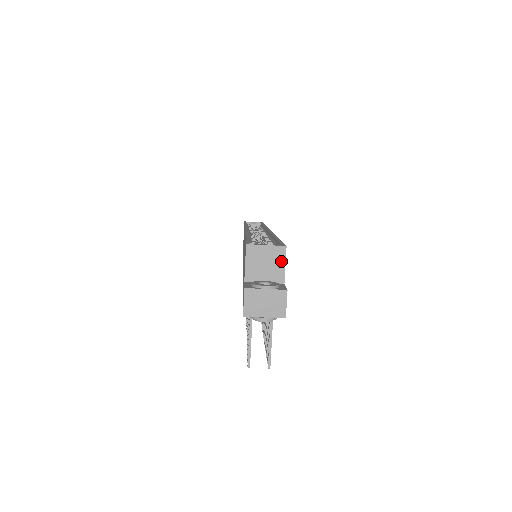
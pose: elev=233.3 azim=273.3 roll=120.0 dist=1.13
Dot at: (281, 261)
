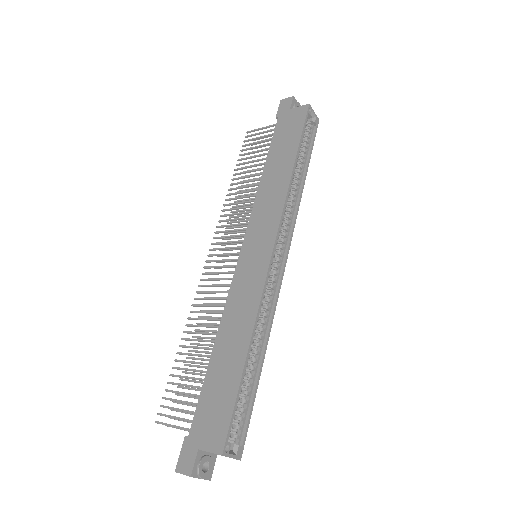
Dot at: occluded
